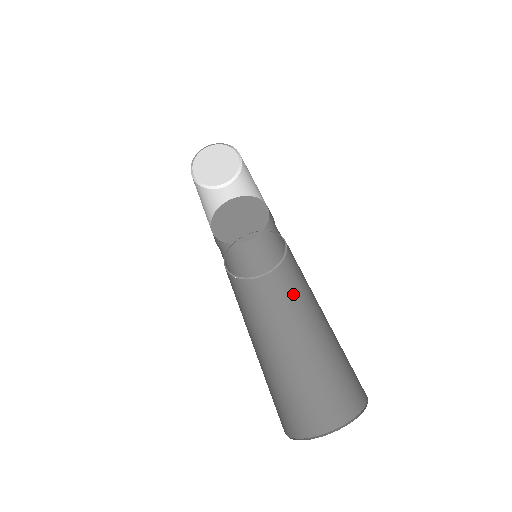
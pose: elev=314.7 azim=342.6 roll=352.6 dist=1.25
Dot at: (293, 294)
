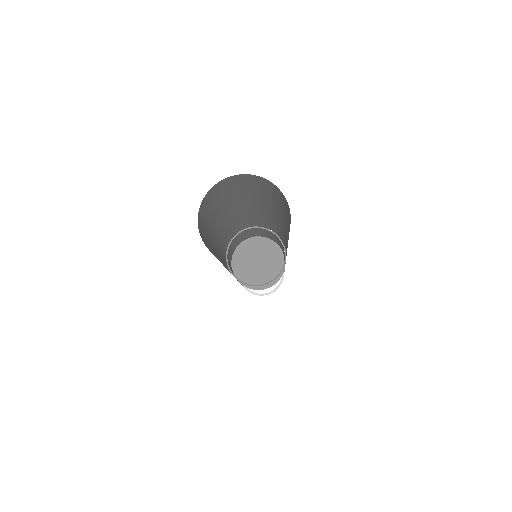
Dot at: occluded
